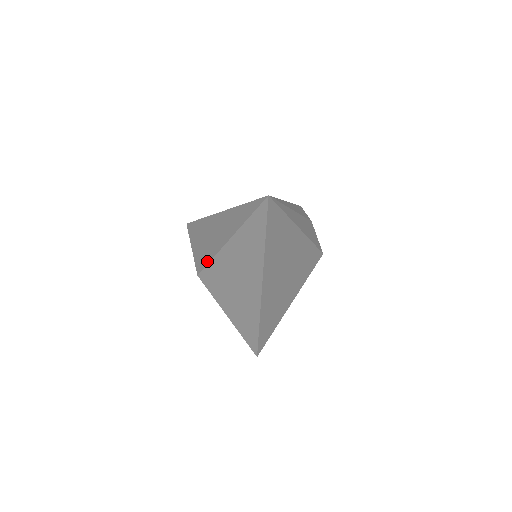
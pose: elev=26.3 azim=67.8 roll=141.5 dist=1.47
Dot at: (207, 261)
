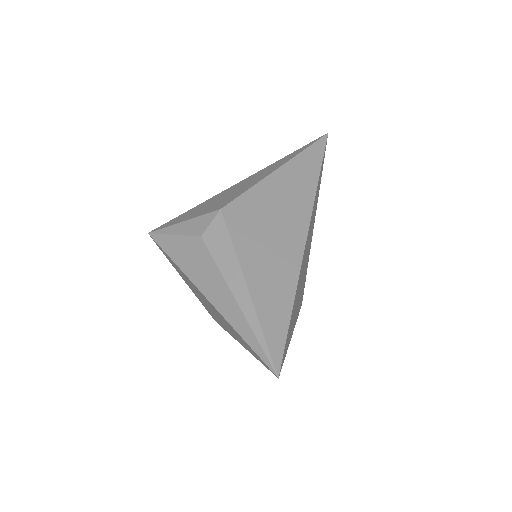
Dot at: (242, 192)
